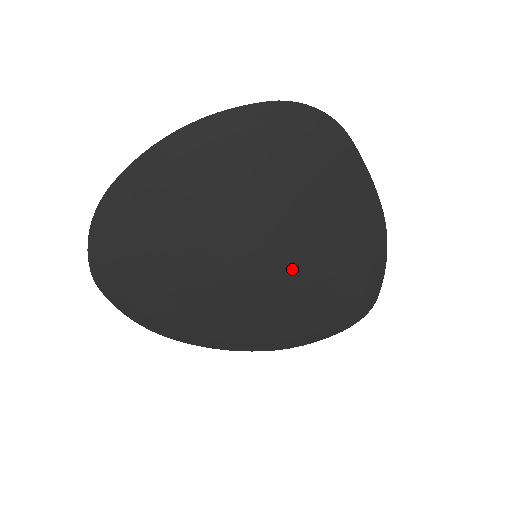
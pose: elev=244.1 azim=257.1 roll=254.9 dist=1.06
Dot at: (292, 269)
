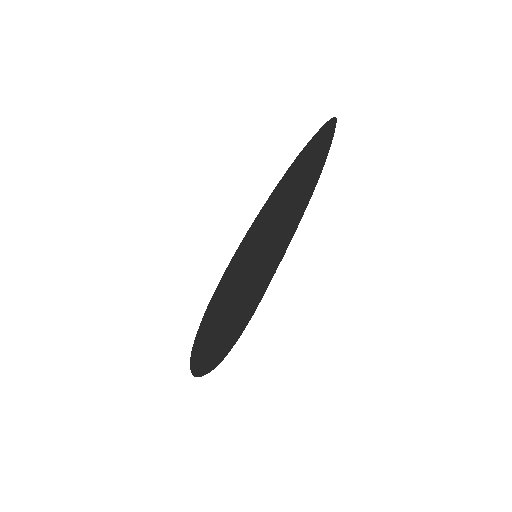
Dot at: occluded
